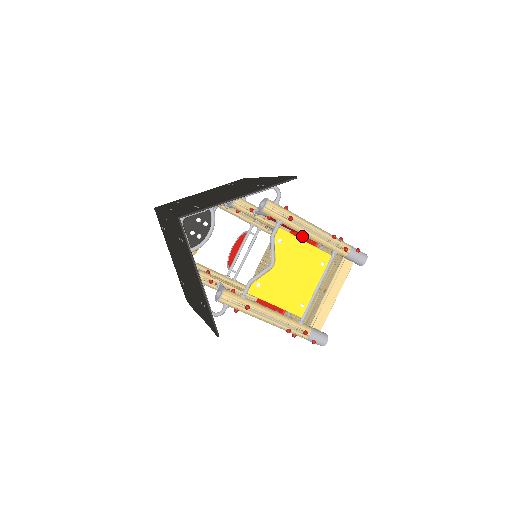
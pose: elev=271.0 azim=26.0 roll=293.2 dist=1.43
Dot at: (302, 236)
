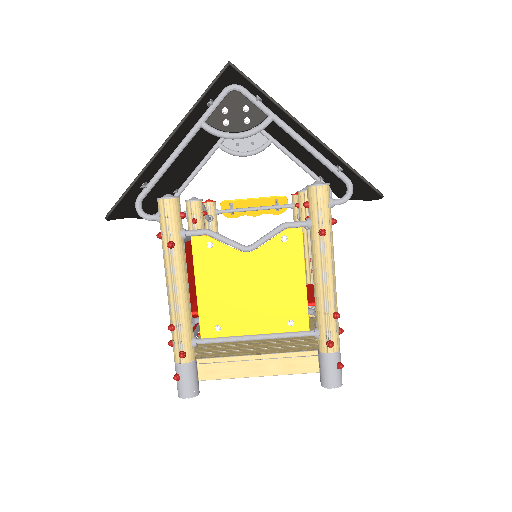
Dot at: occluded
